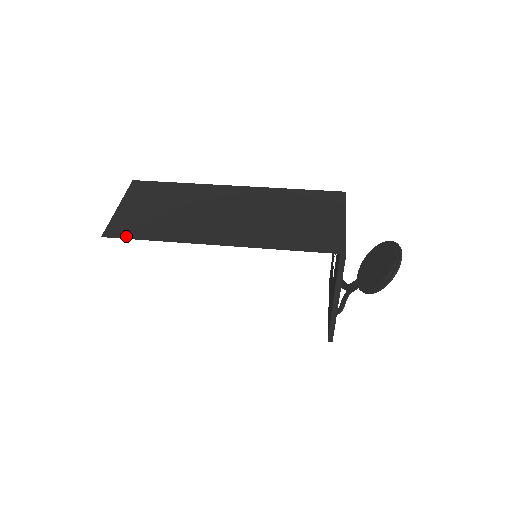
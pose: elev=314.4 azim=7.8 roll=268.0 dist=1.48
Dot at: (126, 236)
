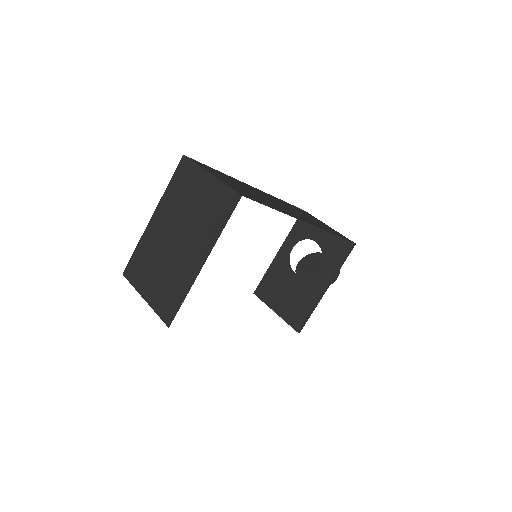
Dot at: (257, 201)
